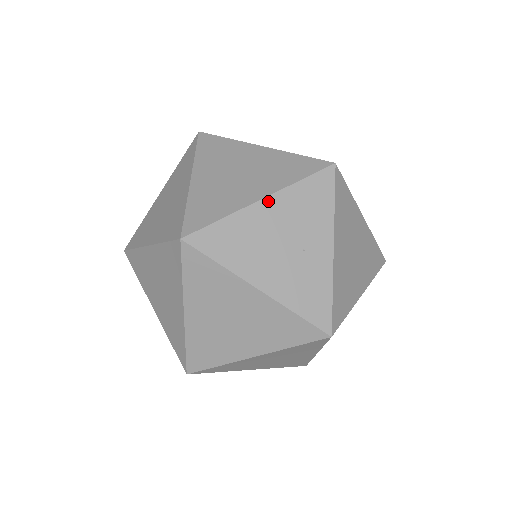
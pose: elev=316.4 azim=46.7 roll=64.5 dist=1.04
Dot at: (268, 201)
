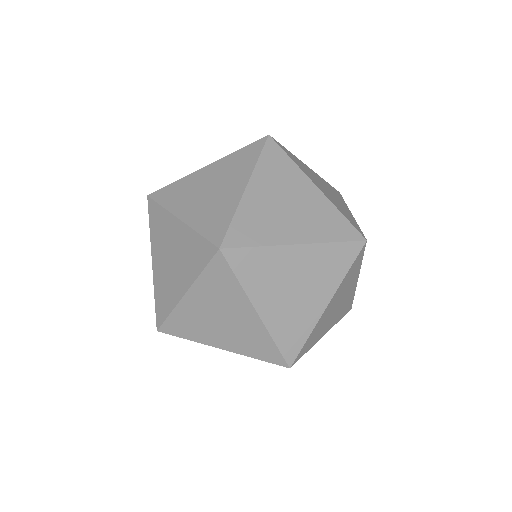
Dot at: occluded
